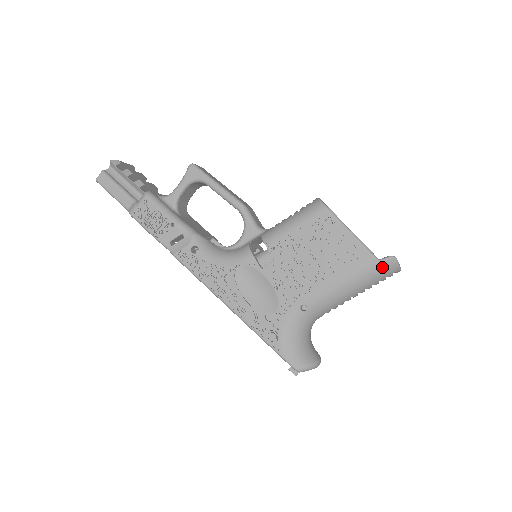
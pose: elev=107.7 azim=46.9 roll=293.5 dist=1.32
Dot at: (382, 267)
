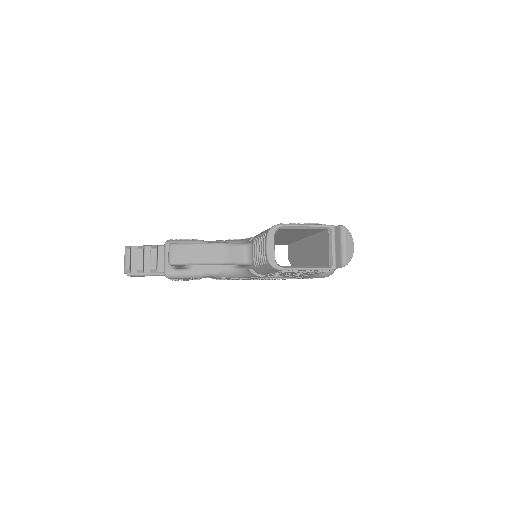
Dot at: occluded
